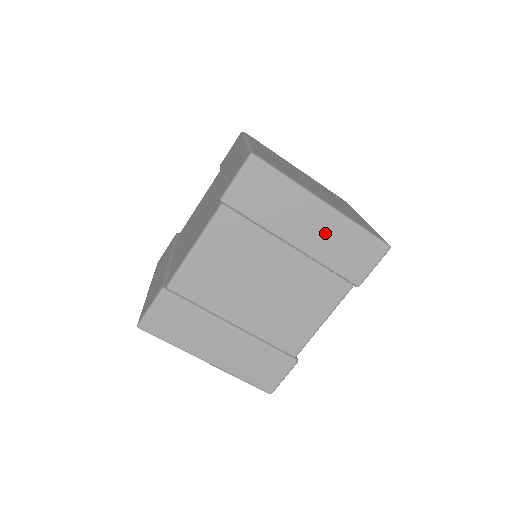
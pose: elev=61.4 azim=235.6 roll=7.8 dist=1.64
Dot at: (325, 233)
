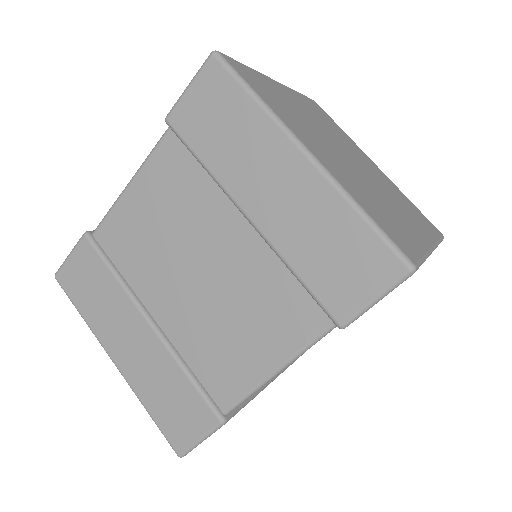
Dot at: (298, 206)
